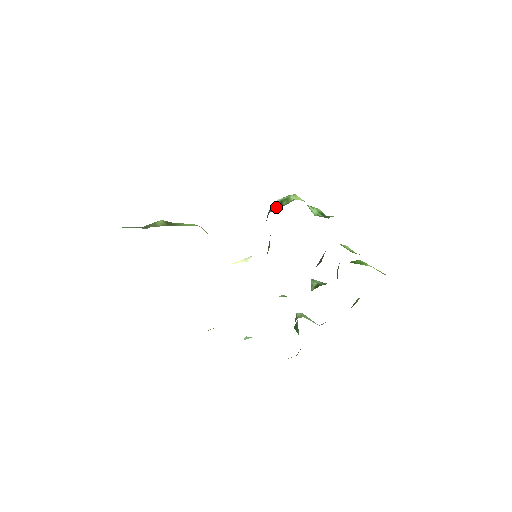
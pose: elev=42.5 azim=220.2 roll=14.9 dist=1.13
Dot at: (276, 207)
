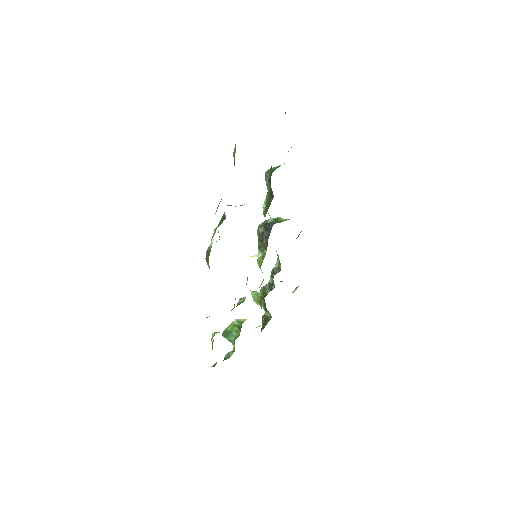
Dot at: (274, 222)
